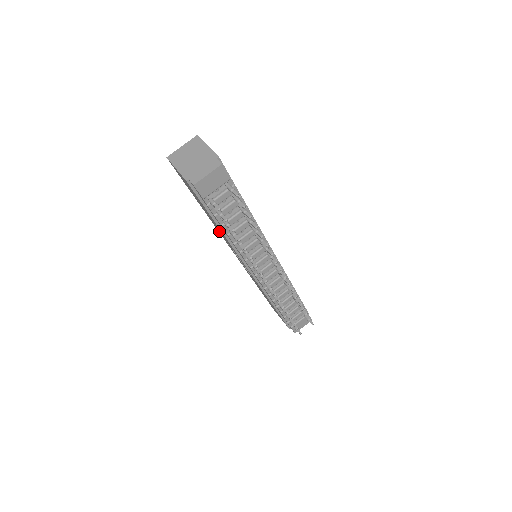
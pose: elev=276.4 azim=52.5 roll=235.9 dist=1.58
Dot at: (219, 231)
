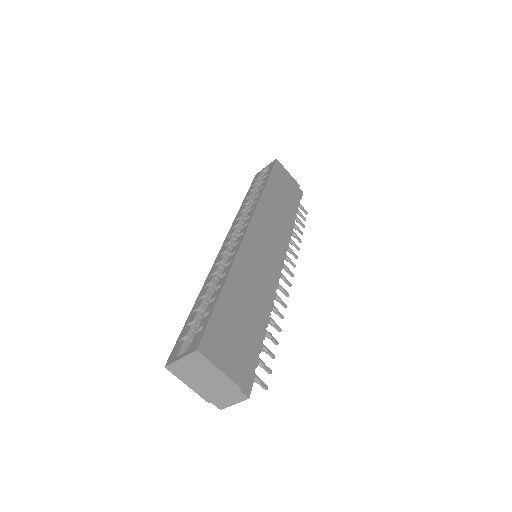
Dot at: occluded
